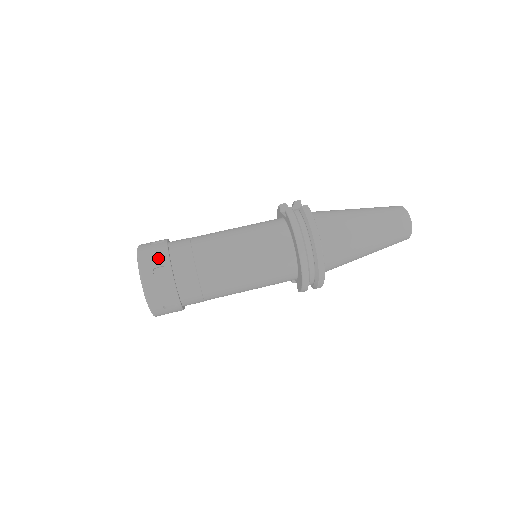
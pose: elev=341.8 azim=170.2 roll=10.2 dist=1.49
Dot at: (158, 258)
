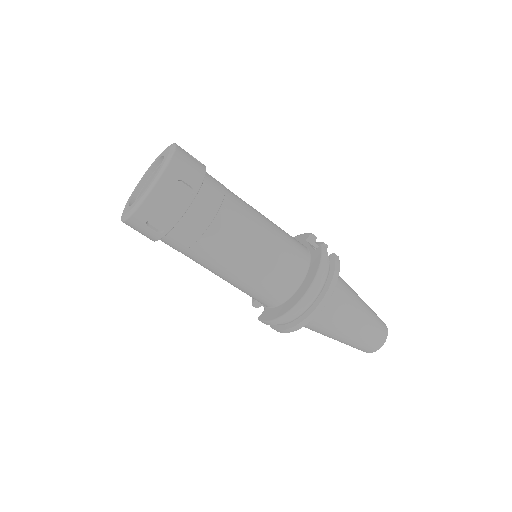
Dot at: (192, 174)
